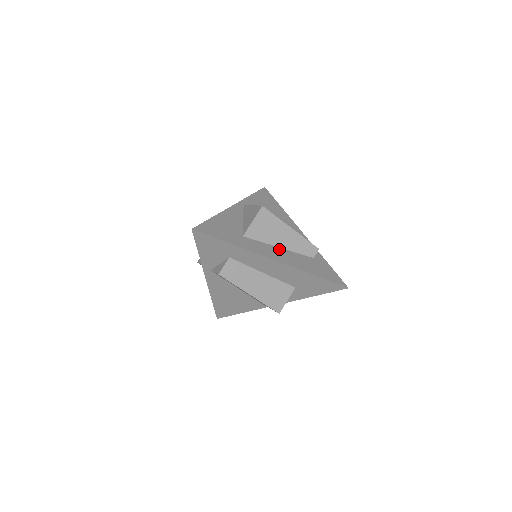
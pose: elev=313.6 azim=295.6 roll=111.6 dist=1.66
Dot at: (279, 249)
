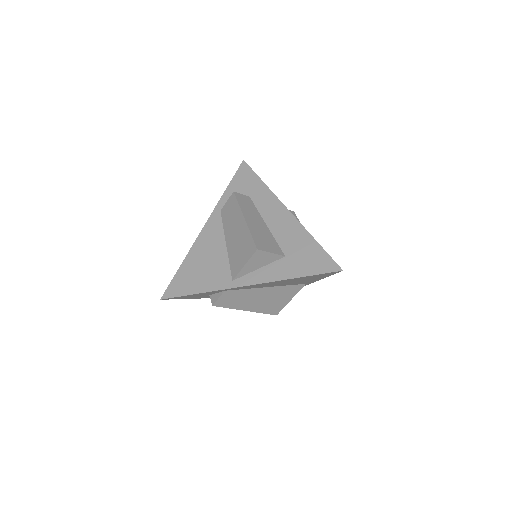
Dot at: occluded
